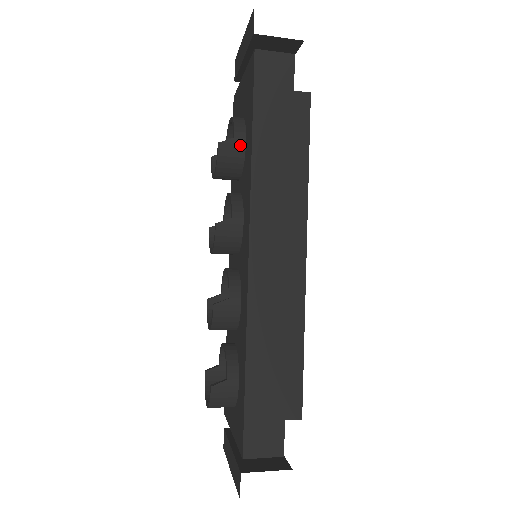
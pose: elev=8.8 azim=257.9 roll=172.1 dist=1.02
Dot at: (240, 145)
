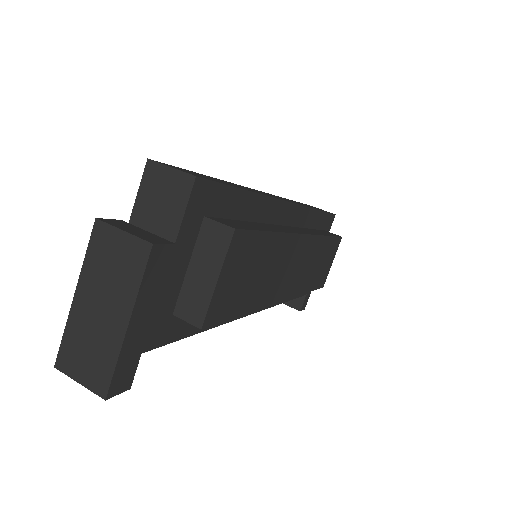
Dot at: occluded
